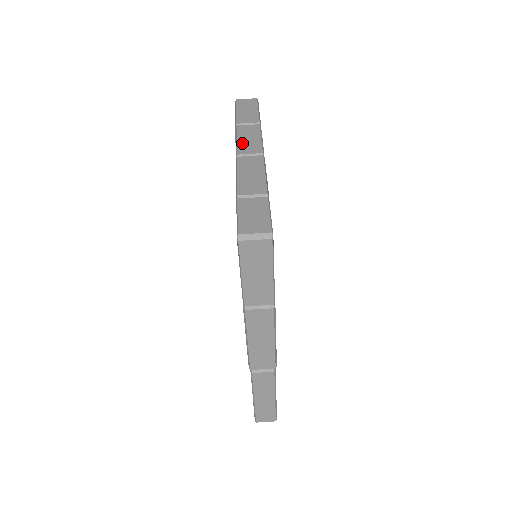
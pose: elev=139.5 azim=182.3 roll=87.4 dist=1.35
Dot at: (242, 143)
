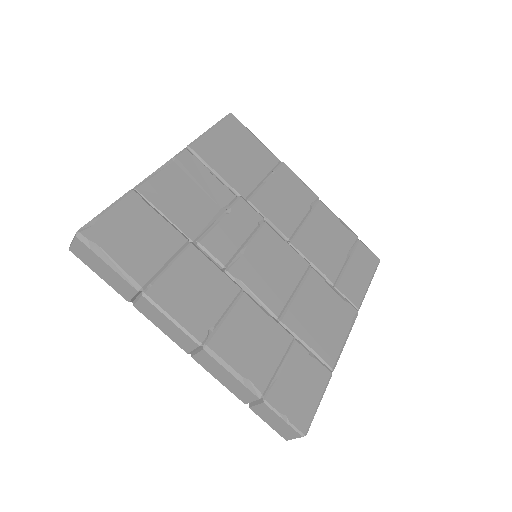
Dot at: (171, 336)
